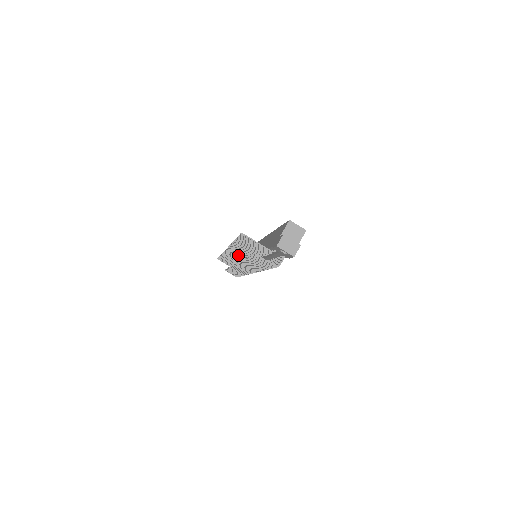
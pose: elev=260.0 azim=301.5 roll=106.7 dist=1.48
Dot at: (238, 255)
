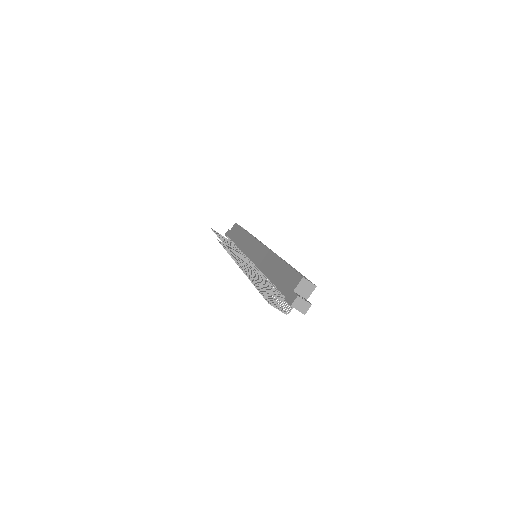
Dot at: occluded
